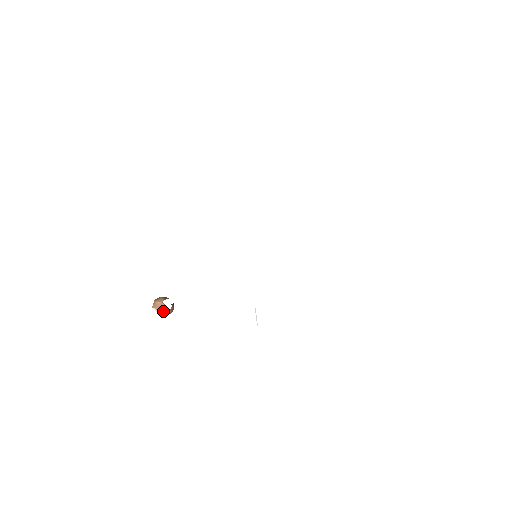
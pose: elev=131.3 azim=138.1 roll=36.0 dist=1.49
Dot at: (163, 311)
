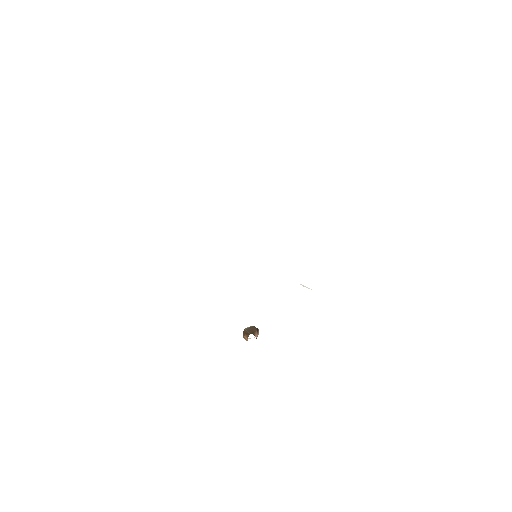
Dot at: occluded
